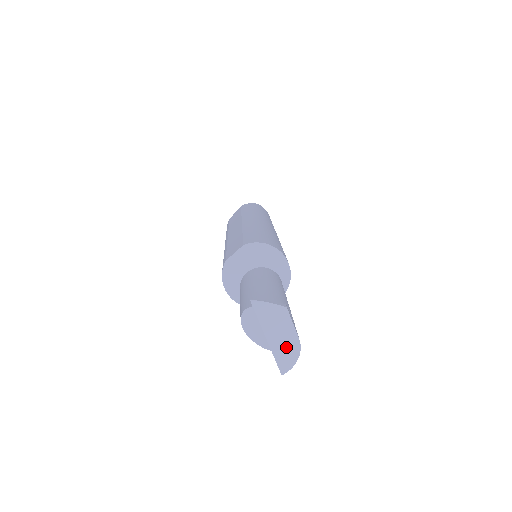
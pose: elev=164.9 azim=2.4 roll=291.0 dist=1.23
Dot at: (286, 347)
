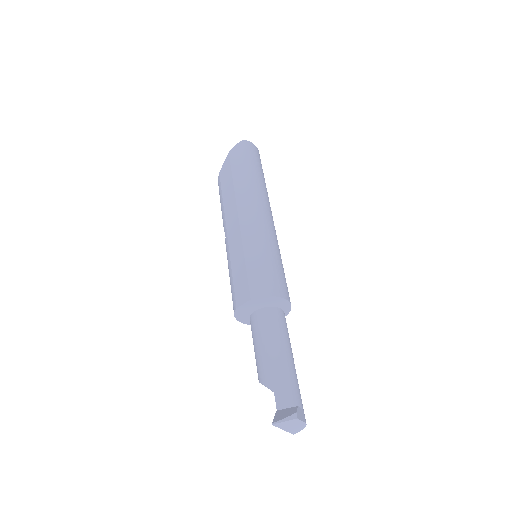
Dot at: (297, 428)
